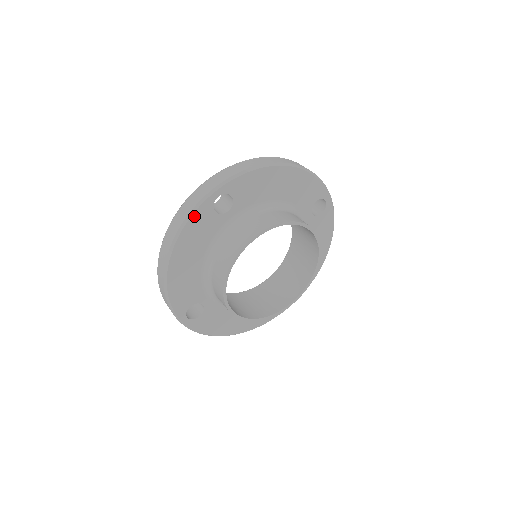
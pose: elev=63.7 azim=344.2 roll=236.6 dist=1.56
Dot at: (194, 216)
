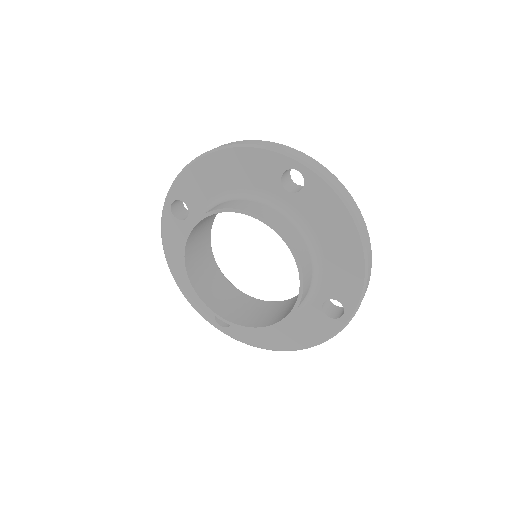
Dot at: (164, 227)
